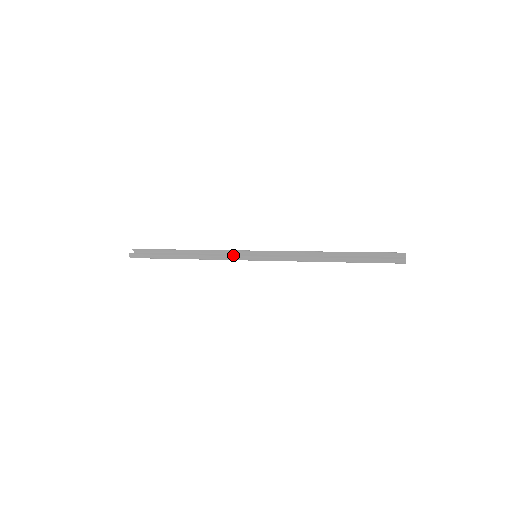
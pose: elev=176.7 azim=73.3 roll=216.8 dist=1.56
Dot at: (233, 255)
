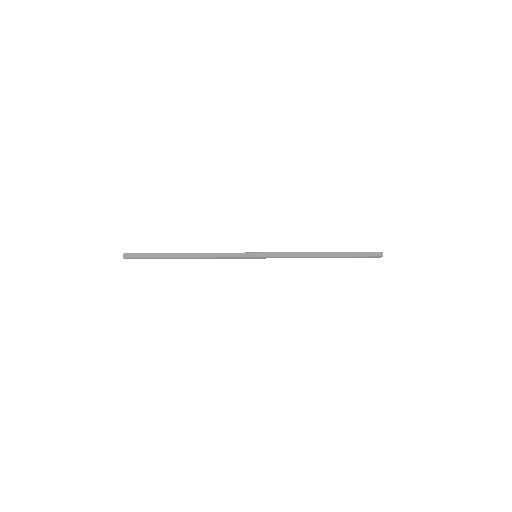
Dot at: occluded
